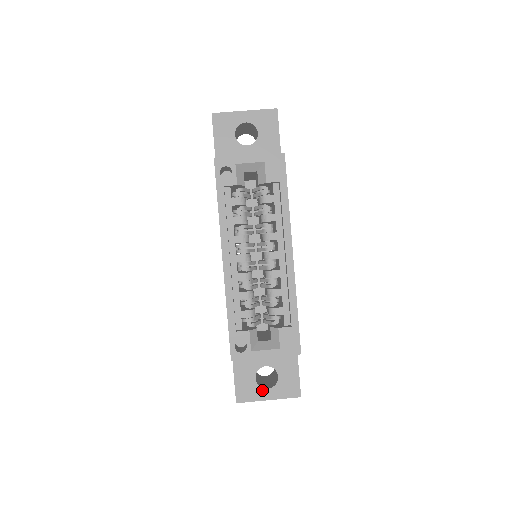
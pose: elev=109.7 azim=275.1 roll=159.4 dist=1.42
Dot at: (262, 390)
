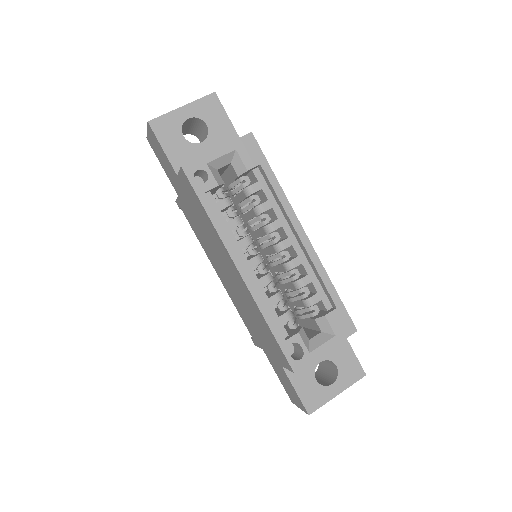
Dot at: (327, 388)
